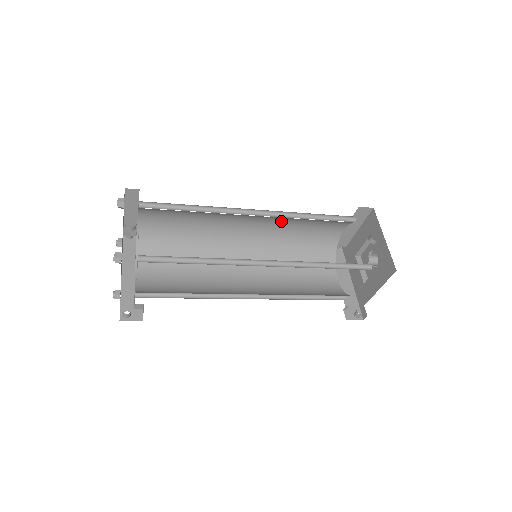
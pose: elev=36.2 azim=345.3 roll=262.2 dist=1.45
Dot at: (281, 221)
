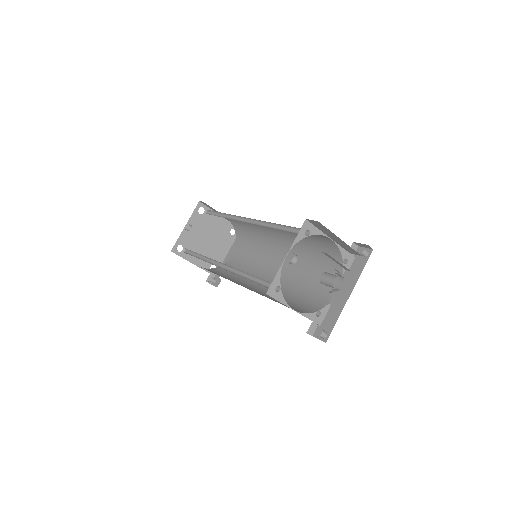
Dot at: occluded
